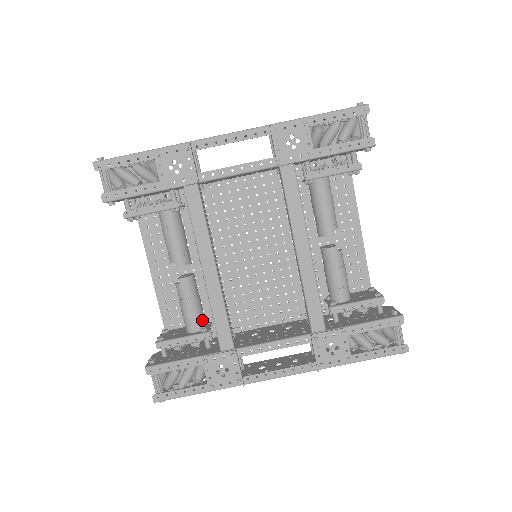
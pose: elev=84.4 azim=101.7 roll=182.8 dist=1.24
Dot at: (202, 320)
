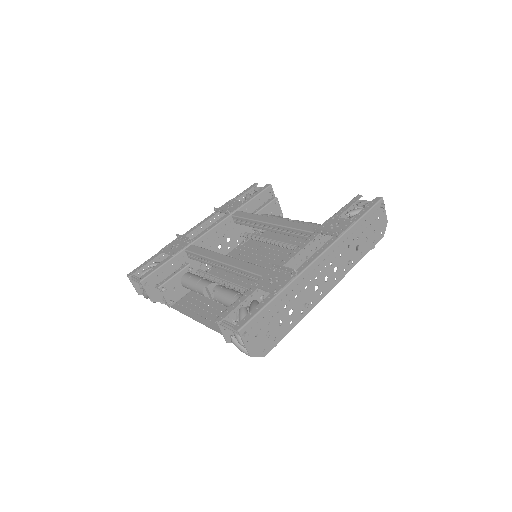
Dot at: occluded
